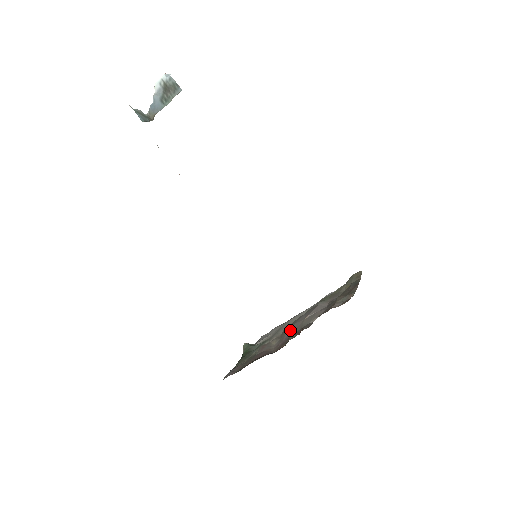
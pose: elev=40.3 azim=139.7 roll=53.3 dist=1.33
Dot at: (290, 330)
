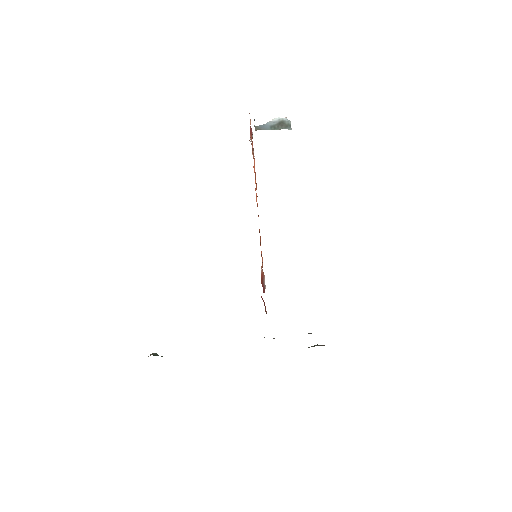
Dot at: occluded
